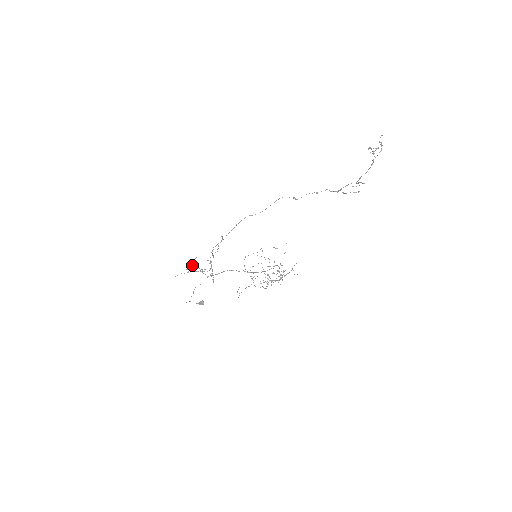
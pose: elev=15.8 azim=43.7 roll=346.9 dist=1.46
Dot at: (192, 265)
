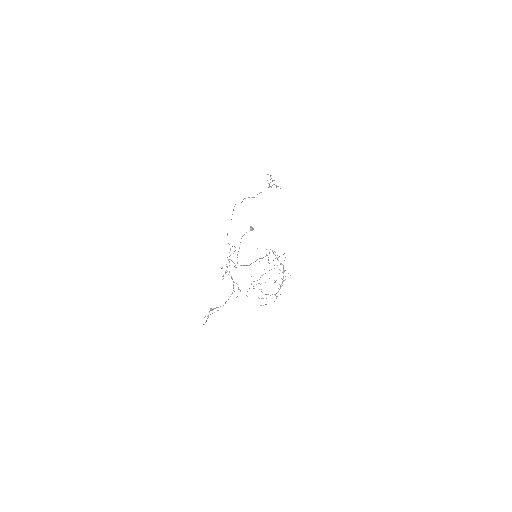
Dot at: occluded
